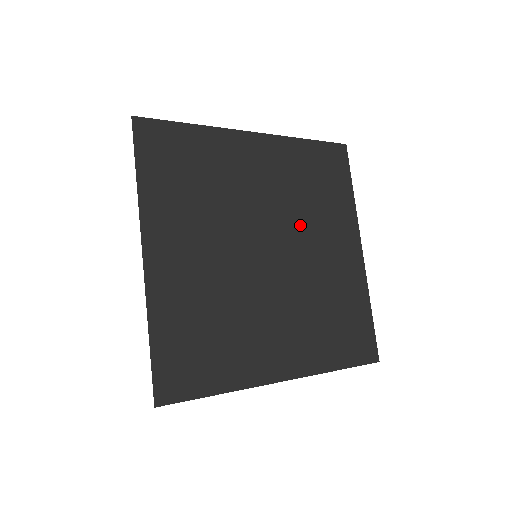
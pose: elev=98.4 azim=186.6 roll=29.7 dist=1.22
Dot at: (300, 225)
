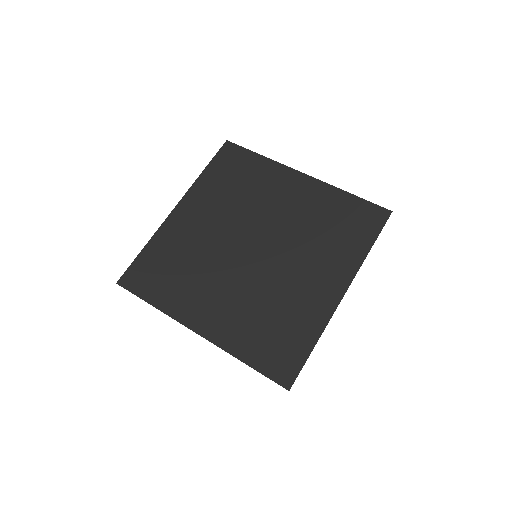
Dot at: (295, 245)
